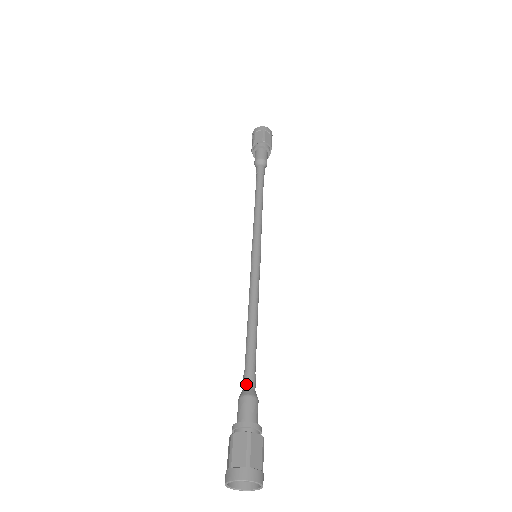
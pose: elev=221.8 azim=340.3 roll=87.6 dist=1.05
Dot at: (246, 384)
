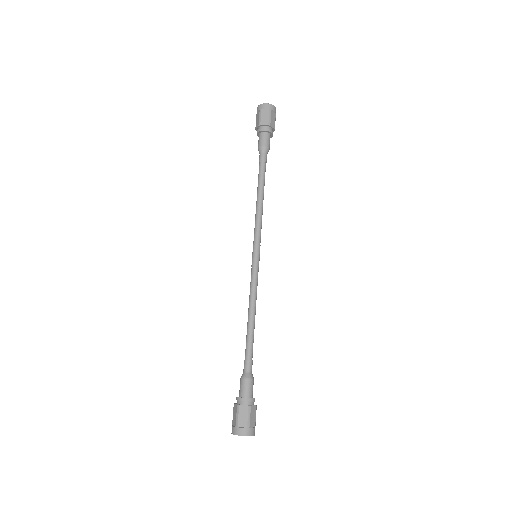
Dot at: (243, 369)
